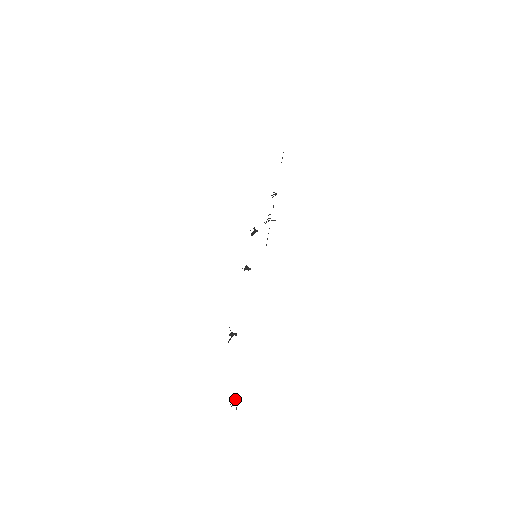
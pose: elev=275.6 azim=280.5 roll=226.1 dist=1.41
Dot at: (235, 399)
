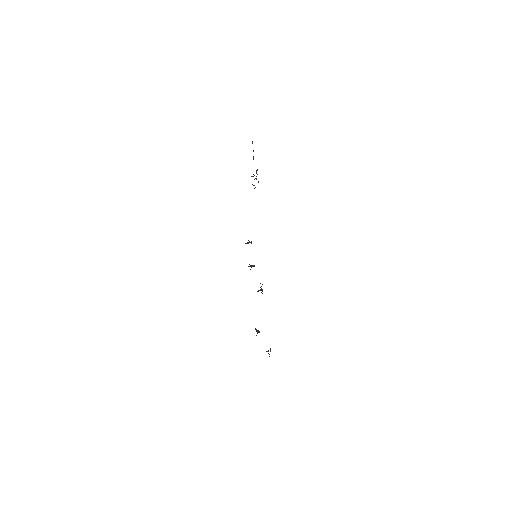
Dot at: (269, 354)
